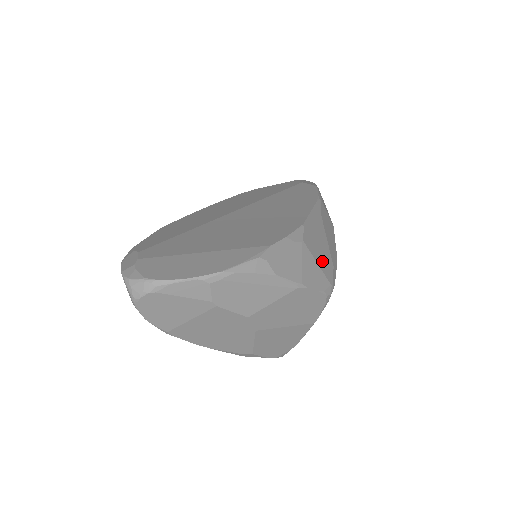
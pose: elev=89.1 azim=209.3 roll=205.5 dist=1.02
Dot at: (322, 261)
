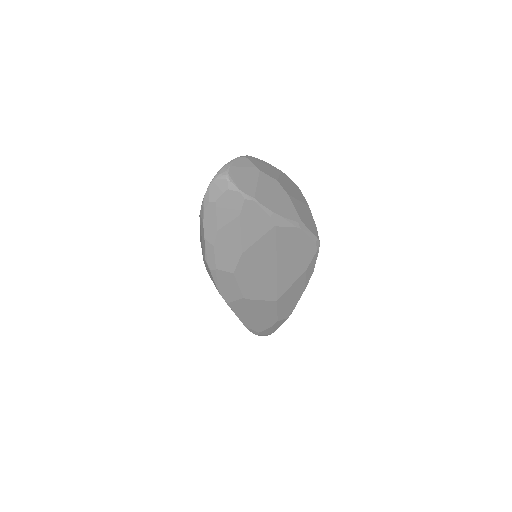
Dot at: occluded
